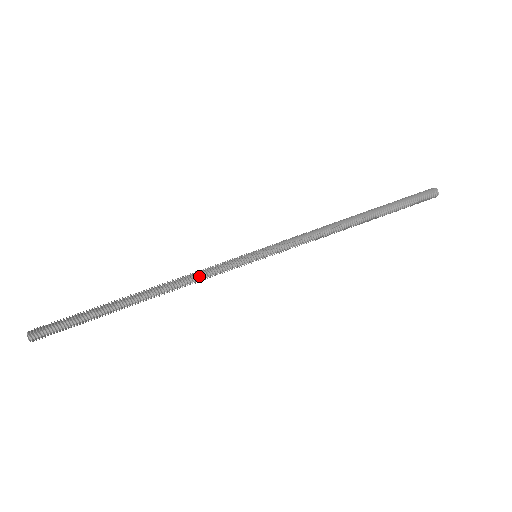
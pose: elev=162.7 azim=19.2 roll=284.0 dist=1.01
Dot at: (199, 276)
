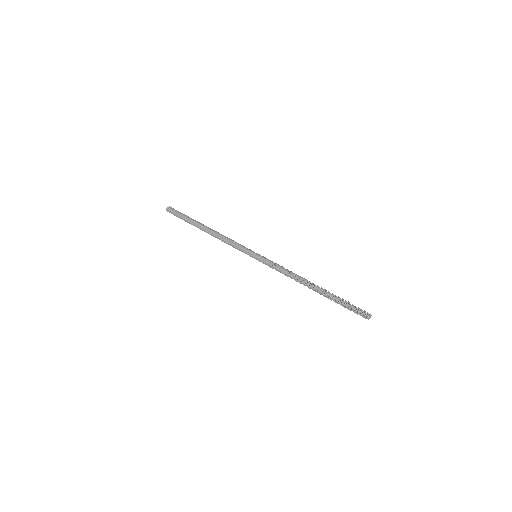
Dot at: (229, 240)
